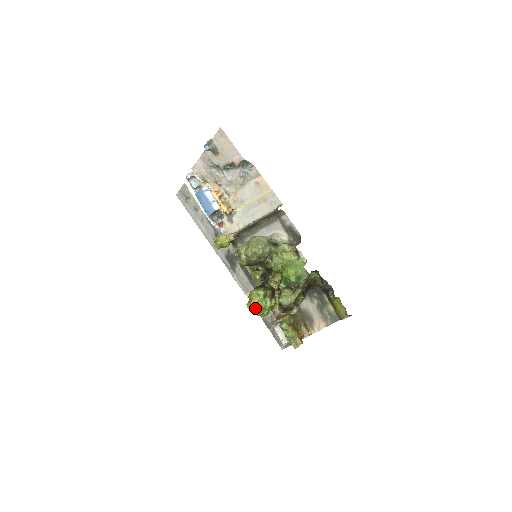
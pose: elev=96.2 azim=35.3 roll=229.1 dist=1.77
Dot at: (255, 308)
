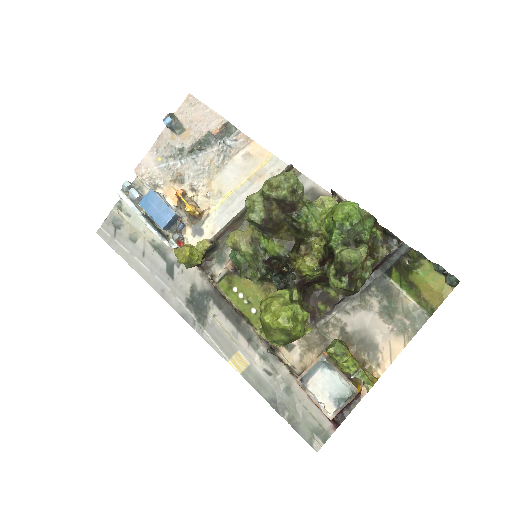
Dot at: (283, 309)
